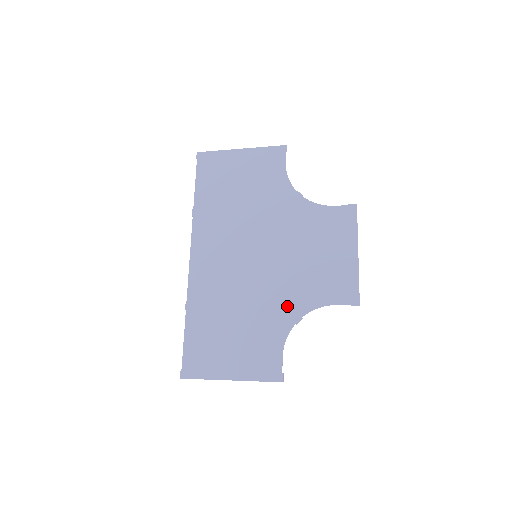
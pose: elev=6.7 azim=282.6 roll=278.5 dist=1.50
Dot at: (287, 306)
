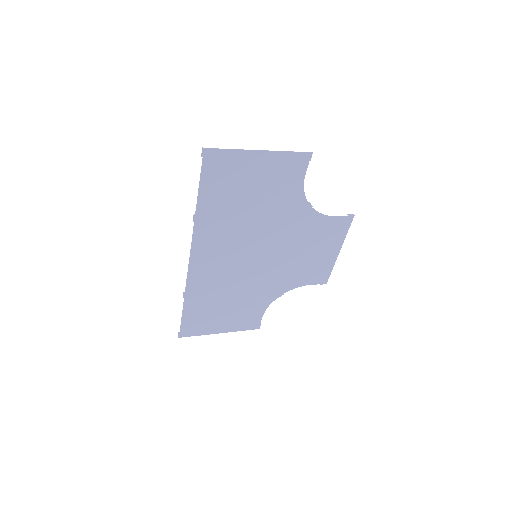
Dot at: (274, 288)
